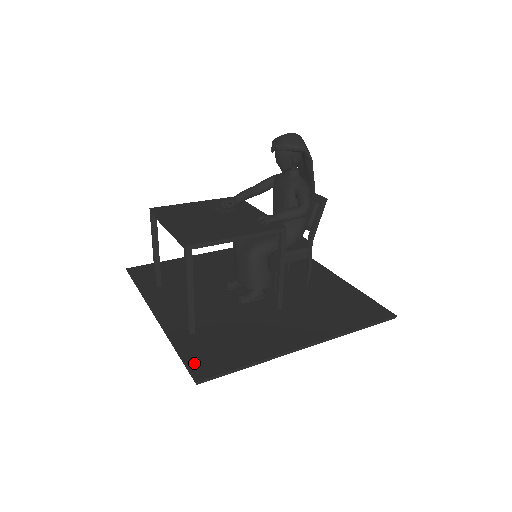
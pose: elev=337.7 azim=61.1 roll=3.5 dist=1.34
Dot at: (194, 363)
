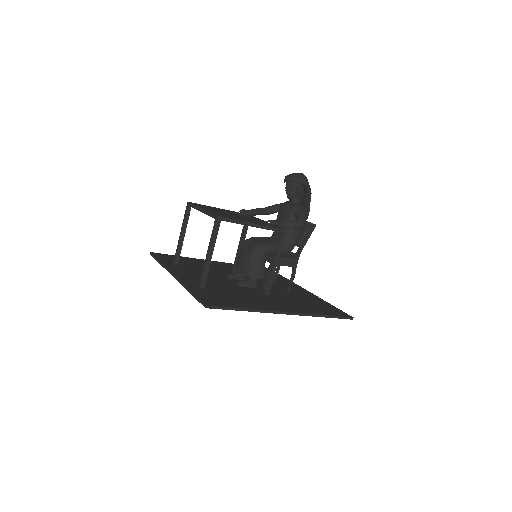
Dot at: (204, 299)
